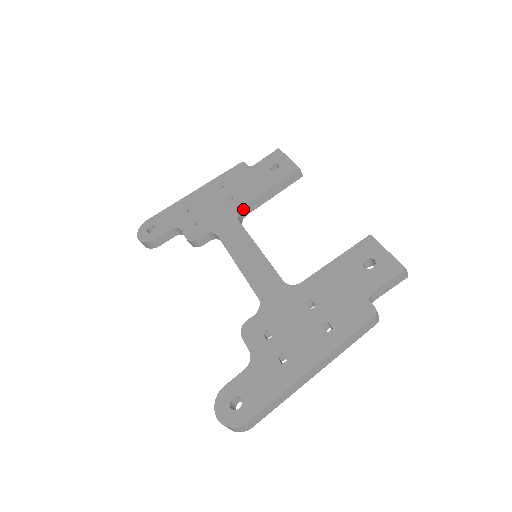
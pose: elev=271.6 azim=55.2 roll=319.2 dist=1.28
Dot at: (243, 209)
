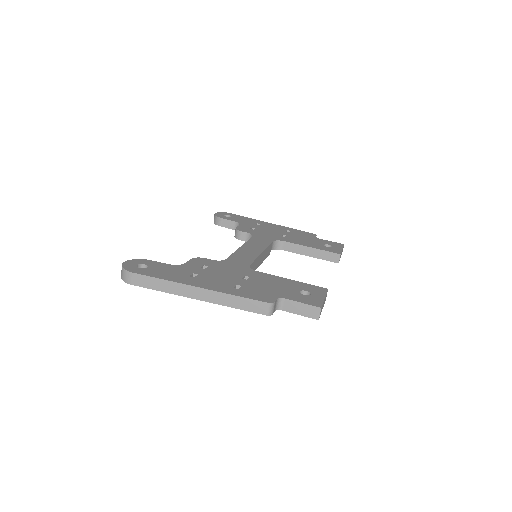
Dot at: (283, 242)
